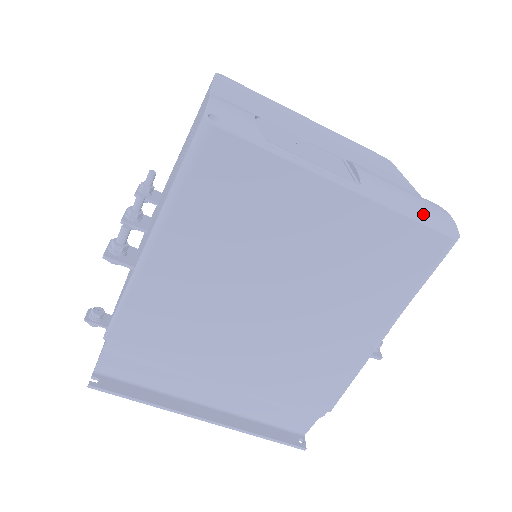
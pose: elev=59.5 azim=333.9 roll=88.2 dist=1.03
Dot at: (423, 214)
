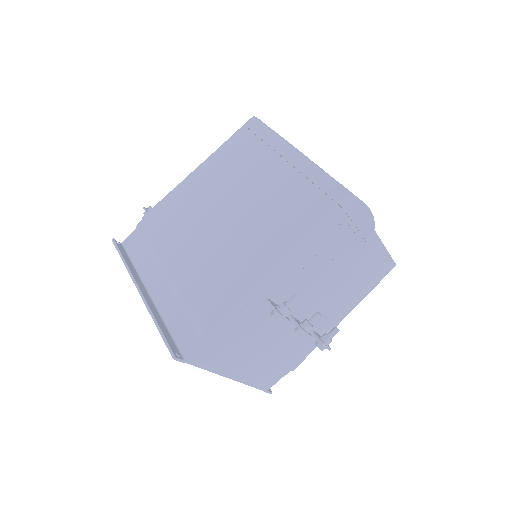
Dot at: occluded
